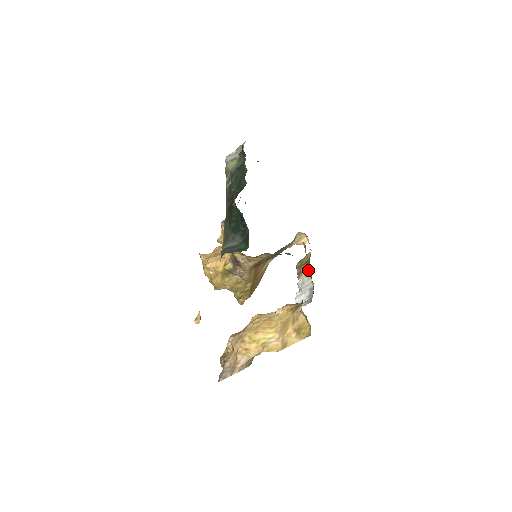
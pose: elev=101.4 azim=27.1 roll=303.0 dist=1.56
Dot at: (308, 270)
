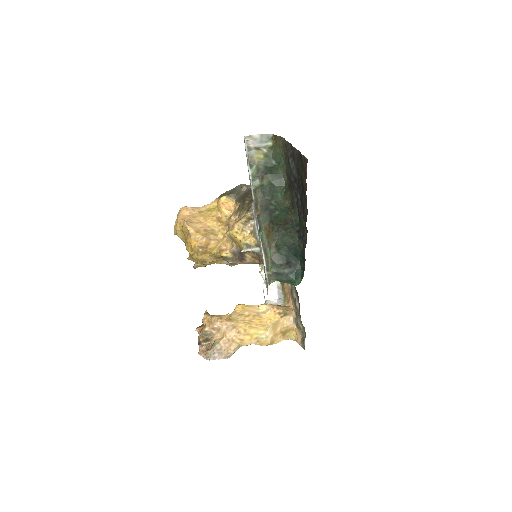
Dot at: occluded
